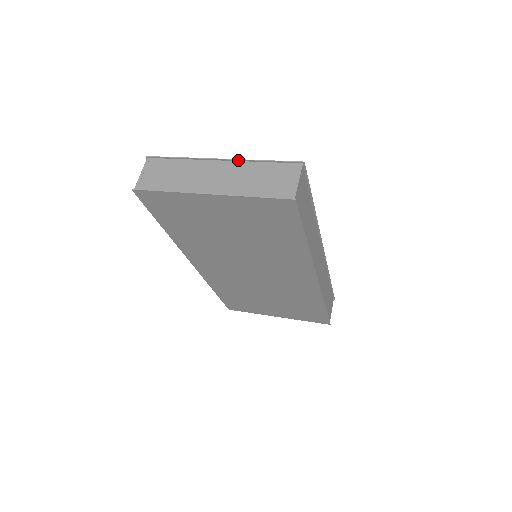
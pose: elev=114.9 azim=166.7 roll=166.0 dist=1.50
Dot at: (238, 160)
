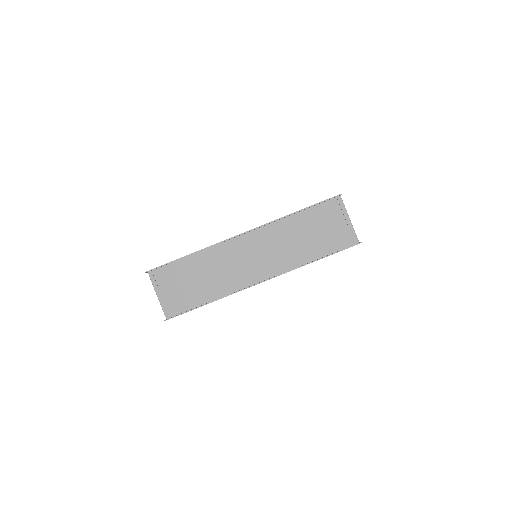
Dot at: (265, 225)
